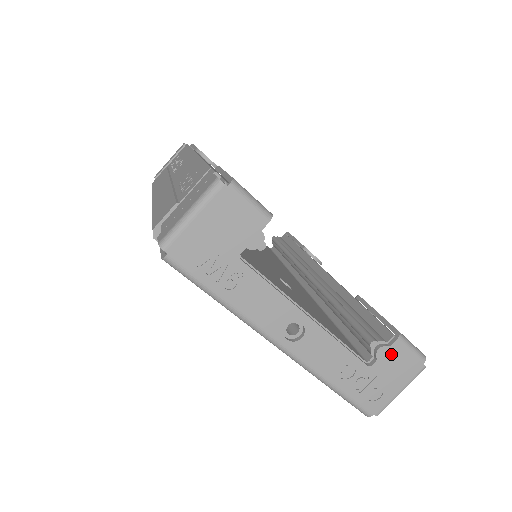
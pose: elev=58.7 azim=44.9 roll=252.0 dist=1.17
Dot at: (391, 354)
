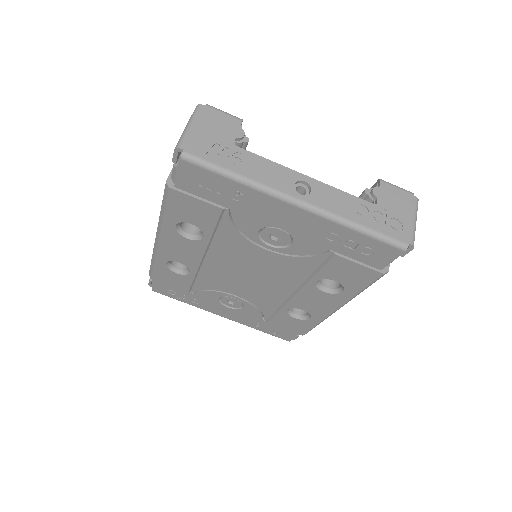
Dot at: (384, 192)
